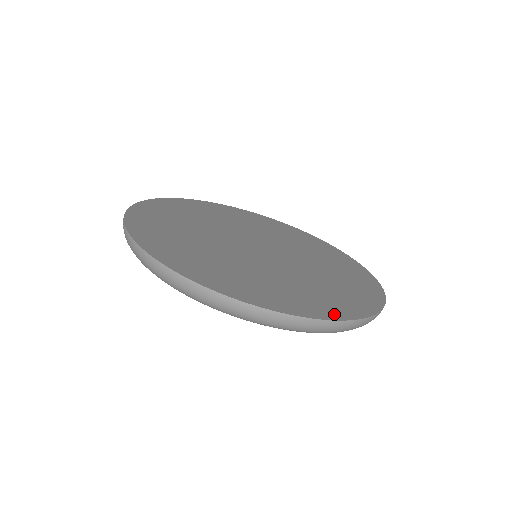
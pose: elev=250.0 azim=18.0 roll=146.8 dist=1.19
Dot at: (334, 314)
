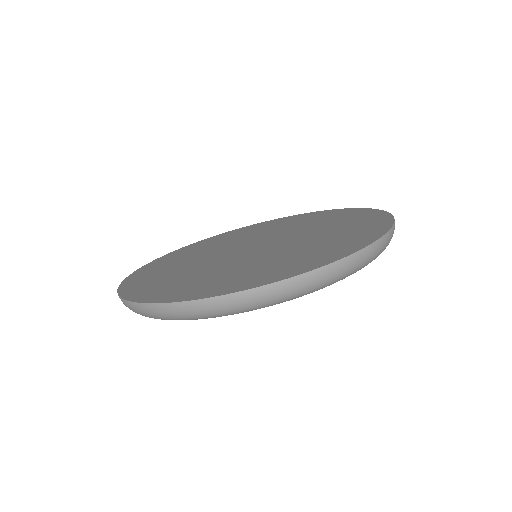
Dot at: (354, 248)
